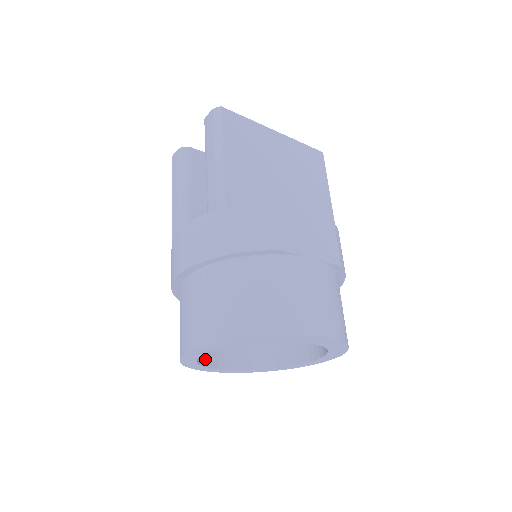
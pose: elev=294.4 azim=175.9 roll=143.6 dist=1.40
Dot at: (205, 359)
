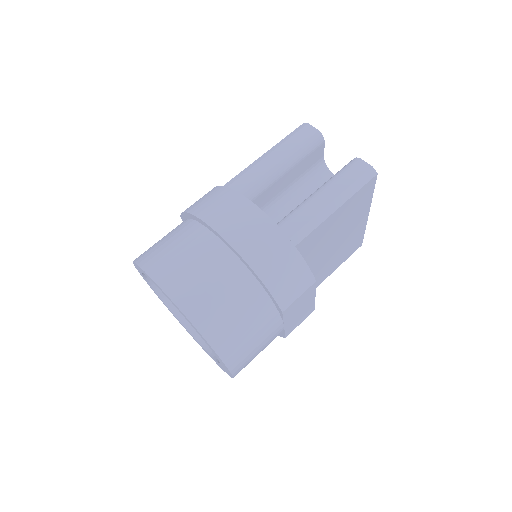
Dot at: occluded
